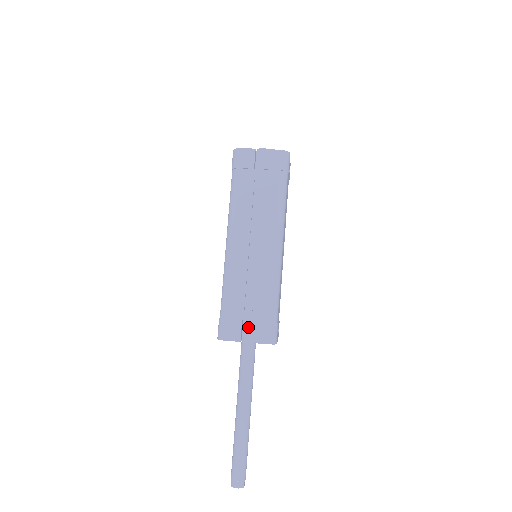
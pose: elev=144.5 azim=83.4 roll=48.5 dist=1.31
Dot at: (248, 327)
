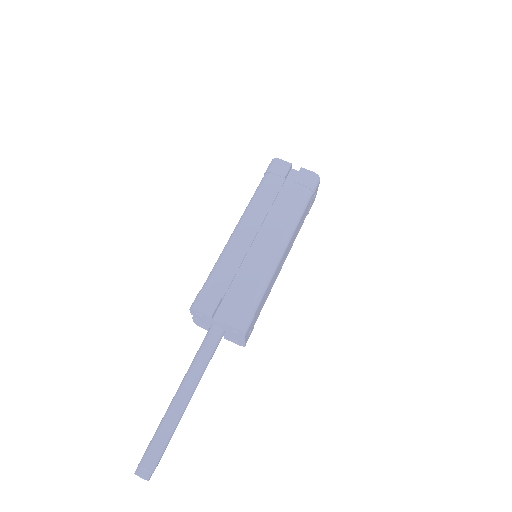
Dot at: (224, 309)
